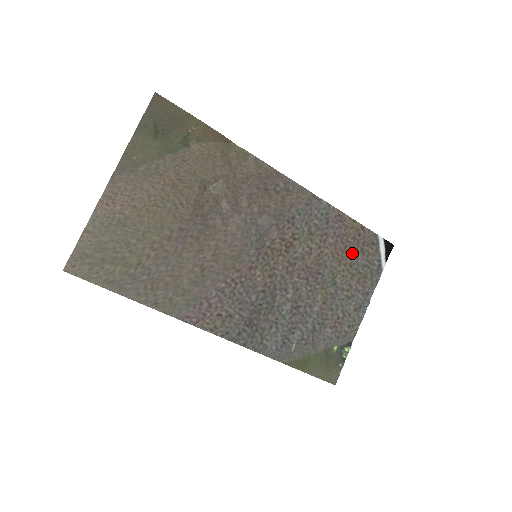
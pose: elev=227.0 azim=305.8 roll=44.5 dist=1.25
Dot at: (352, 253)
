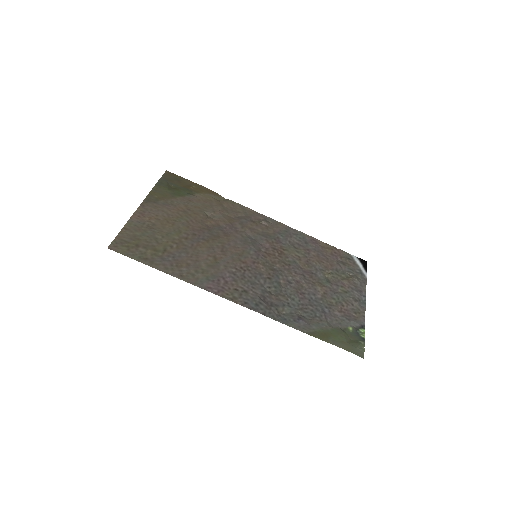
Dot at: (334, 263)
